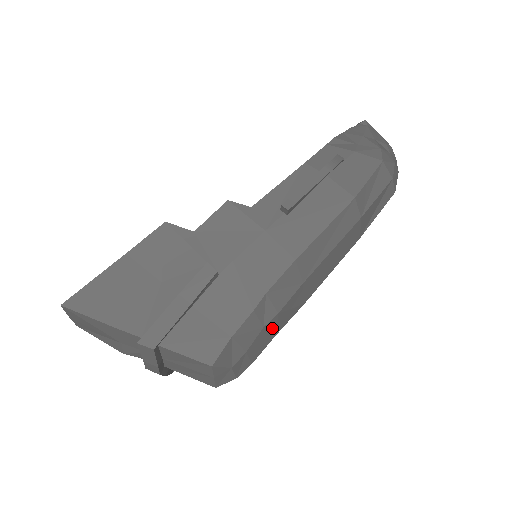
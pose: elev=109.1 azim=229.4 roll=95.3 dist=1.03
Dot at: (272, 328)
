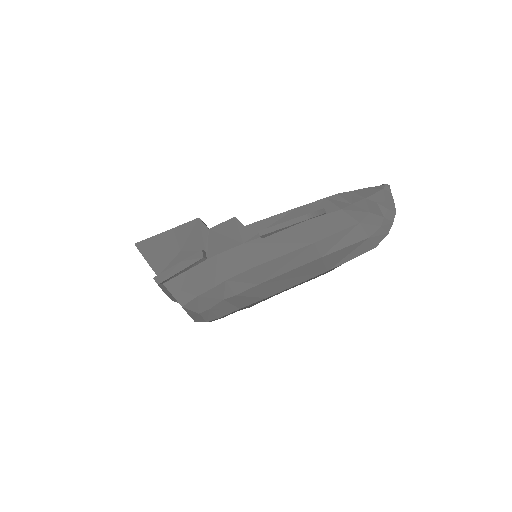
Dot at: (234, 303)
